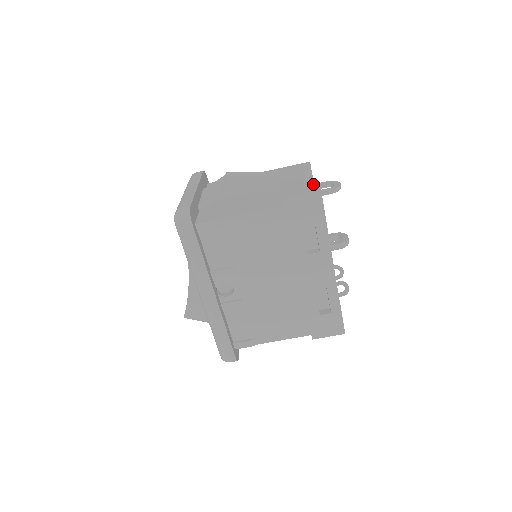
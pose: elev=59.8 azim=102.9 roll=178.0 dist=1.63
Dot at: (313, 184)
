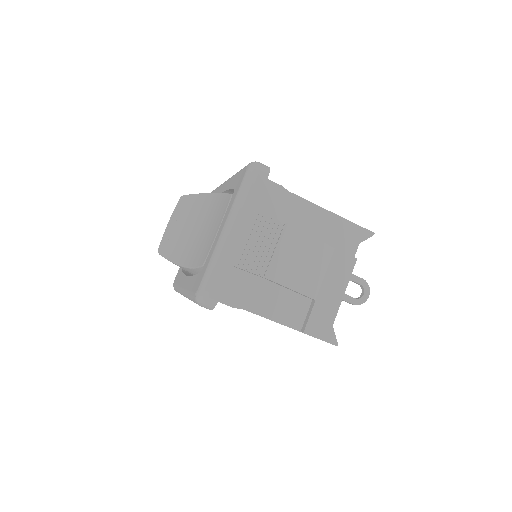
Dot at: occluded
